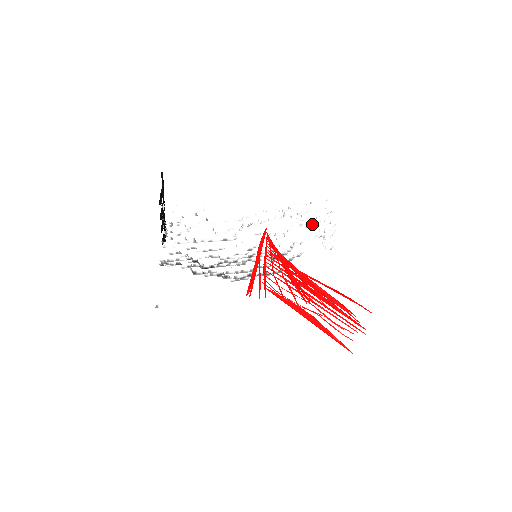
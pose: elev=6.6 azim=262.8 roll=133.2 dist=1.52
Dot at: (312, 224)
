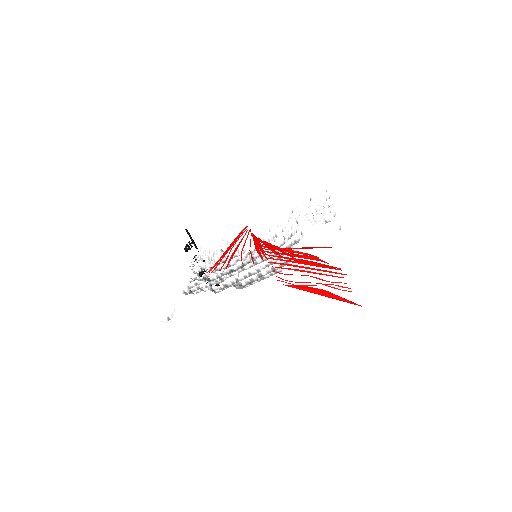
Dot at: (316, 215)
